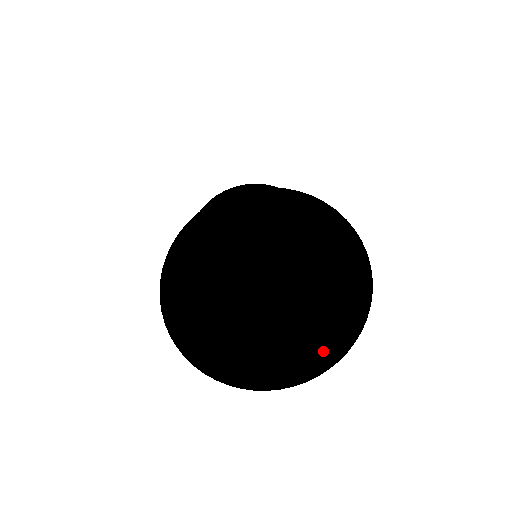
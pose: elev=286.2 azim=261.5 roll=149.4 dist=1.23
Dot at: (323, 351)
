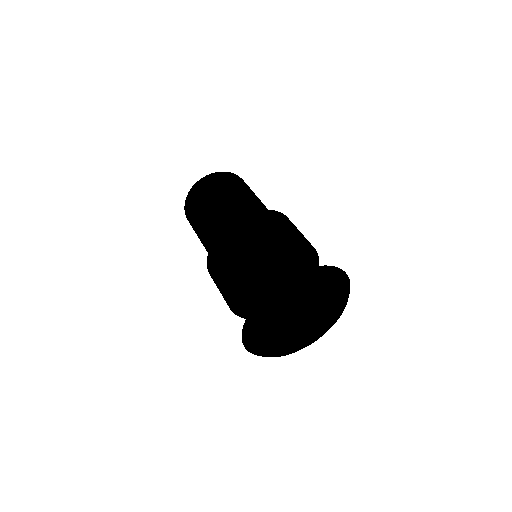
Dot at: (340, 296)
